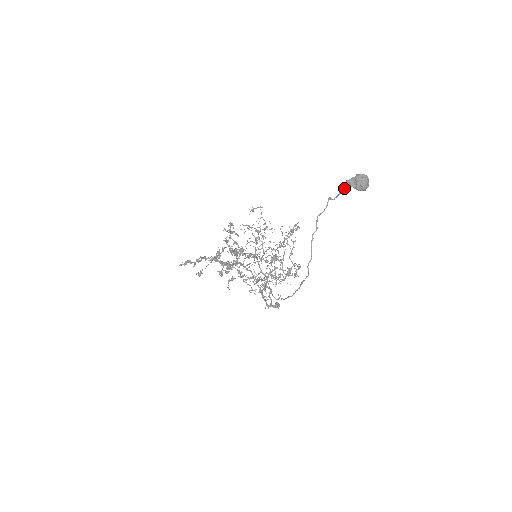
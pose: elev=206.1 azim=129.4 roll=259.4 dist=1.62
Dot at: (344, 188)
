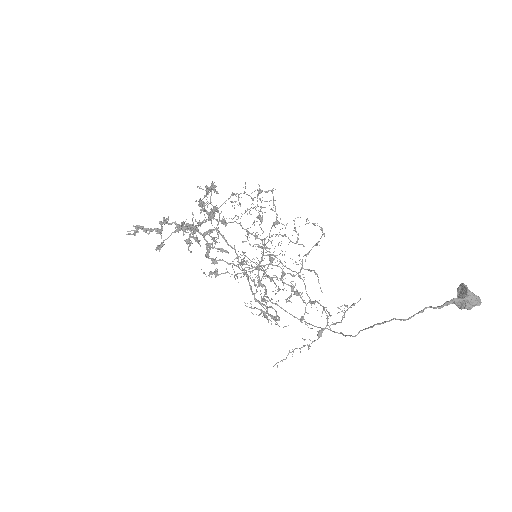
Dot at: (446, 305)
